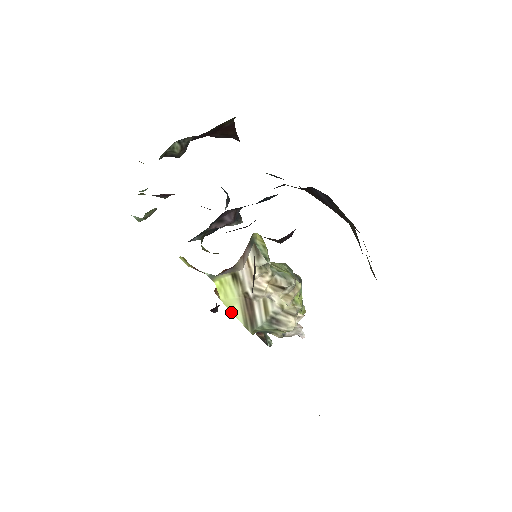
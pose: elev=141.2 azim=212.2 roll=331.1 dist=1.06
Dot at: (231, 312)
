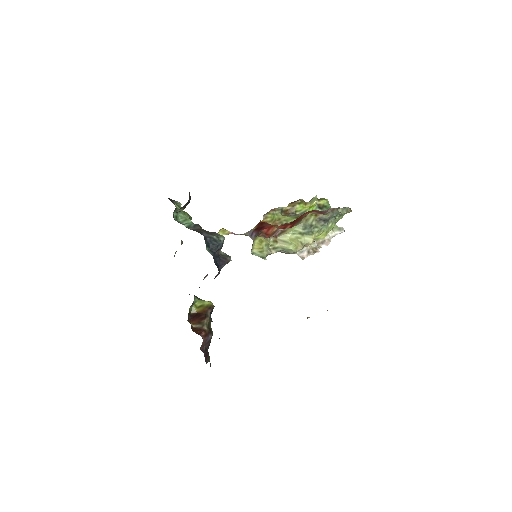
Dot at: occluded
